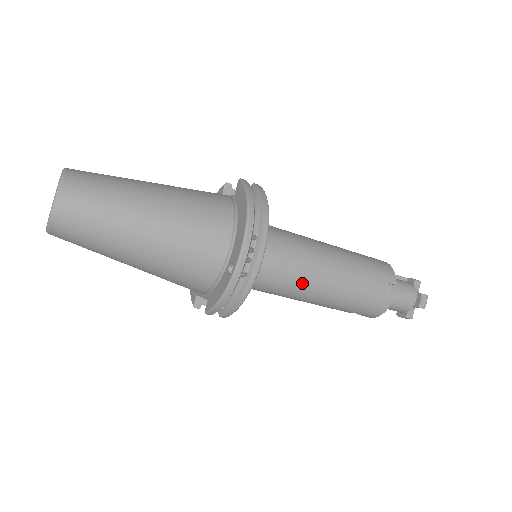
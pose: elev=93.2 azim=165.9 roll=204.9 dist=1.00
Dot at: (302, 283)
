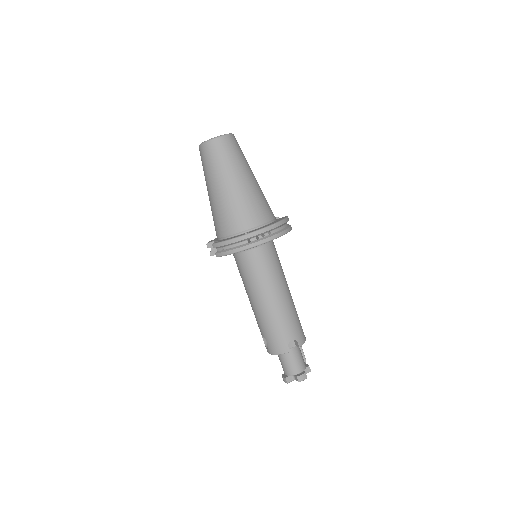
Dot at: (262, 286)
